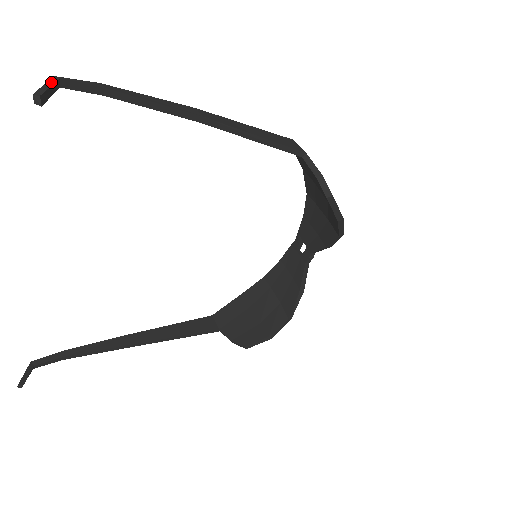
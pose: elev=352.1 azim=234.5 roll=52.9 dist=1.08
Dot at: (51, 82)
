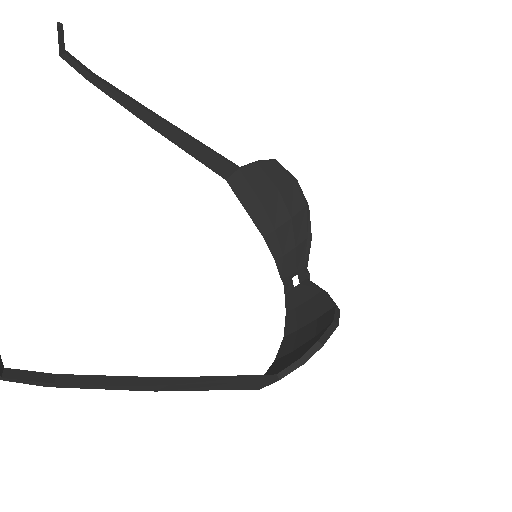
Dot at: (62, 43)
